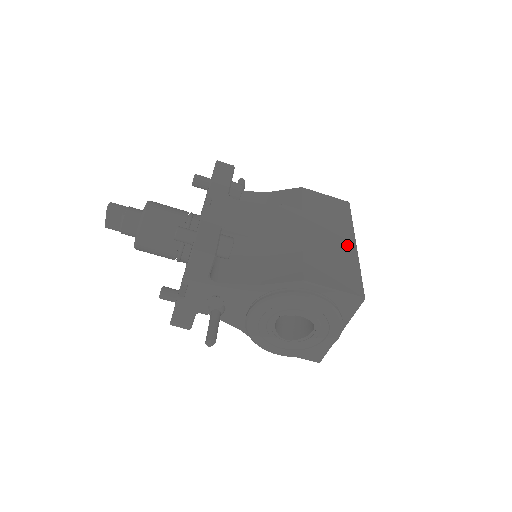
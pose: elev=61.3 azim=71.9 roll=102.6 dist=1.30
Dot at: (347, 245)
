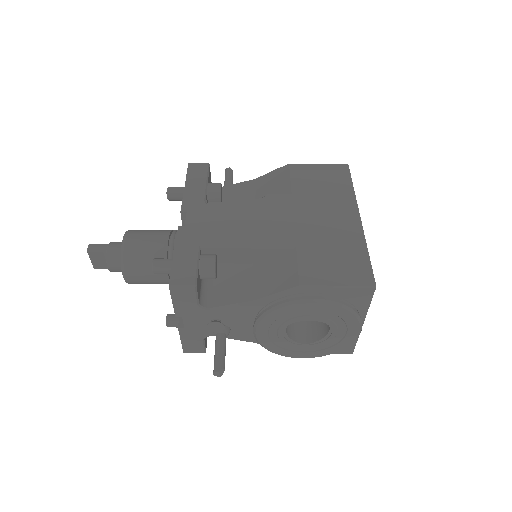
Dot at: (349, 222)
